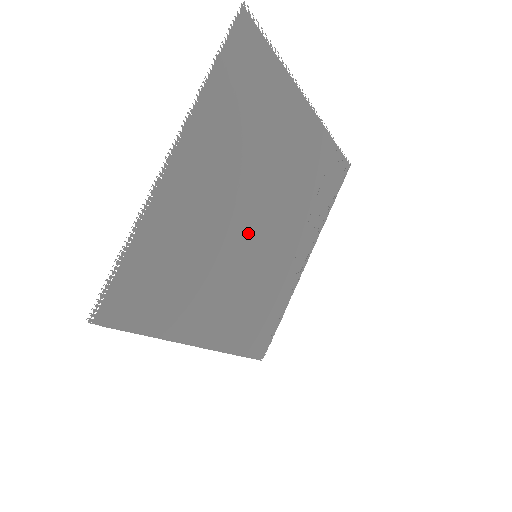
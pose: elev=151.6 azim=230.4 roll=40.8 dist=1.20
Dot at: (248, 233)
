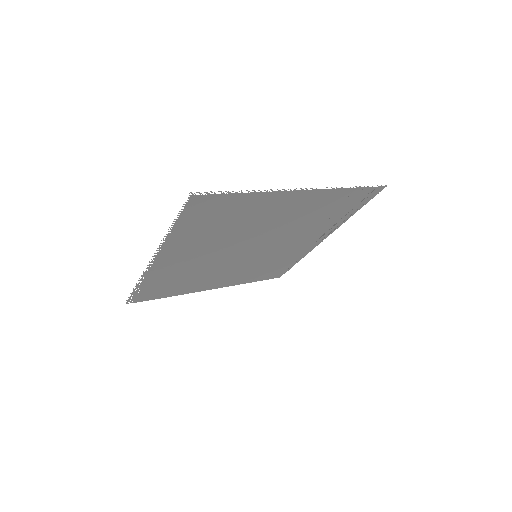
Dot at: (243, 253)
